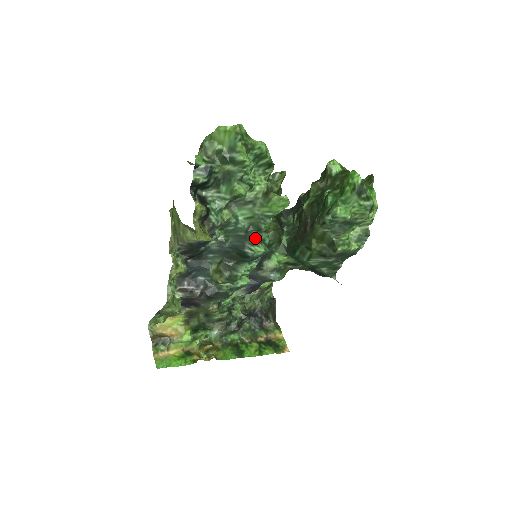
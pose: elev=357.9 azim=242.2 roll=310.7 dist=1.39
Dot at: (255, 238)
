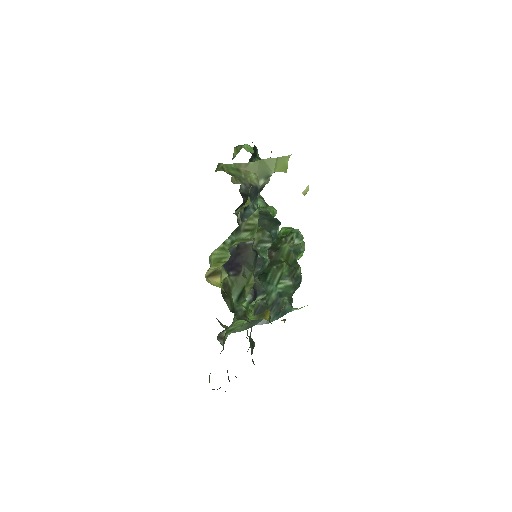
Dot at: occluded
